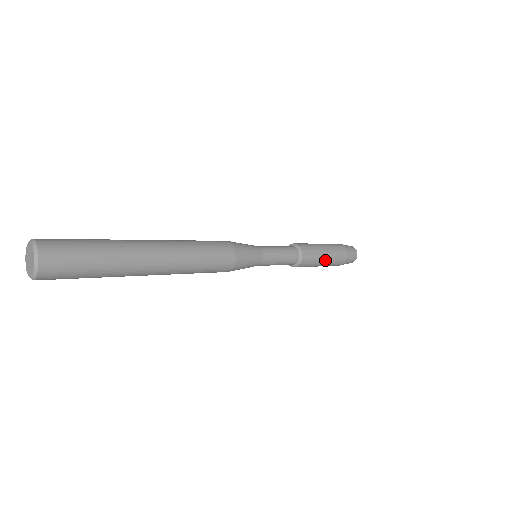
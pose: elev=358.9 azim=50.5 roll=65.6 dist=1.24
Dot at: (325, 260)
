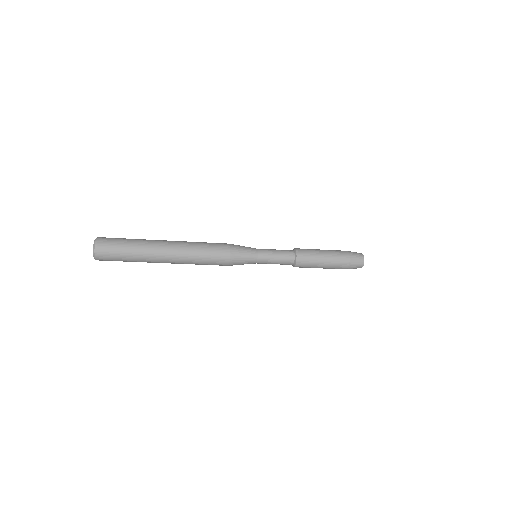
Dot at: (323, 264)
